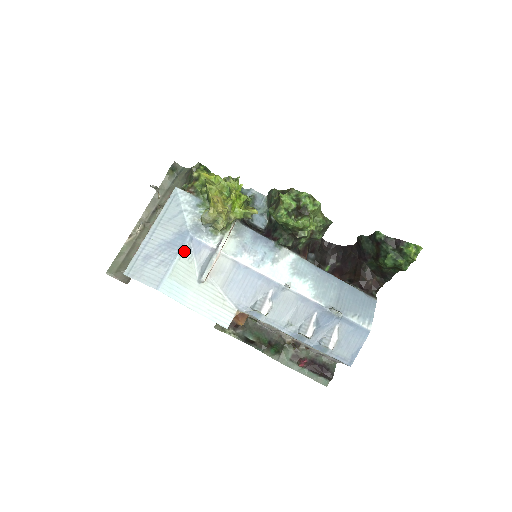
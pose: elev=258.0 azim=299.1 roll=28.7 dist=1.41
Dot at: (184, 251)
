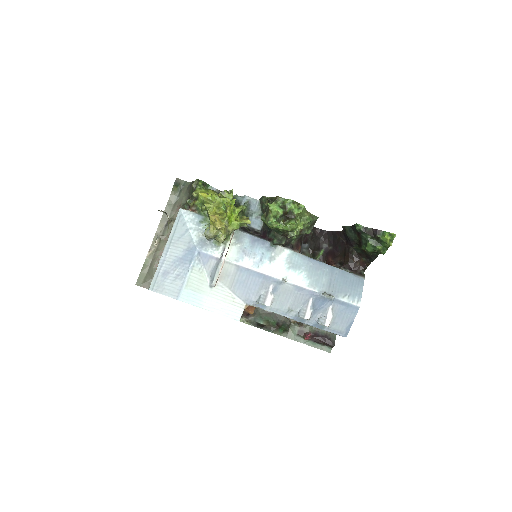
Dot at: (194, 264)
